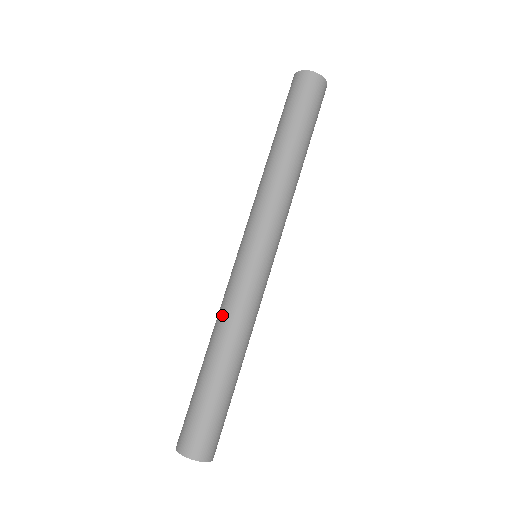
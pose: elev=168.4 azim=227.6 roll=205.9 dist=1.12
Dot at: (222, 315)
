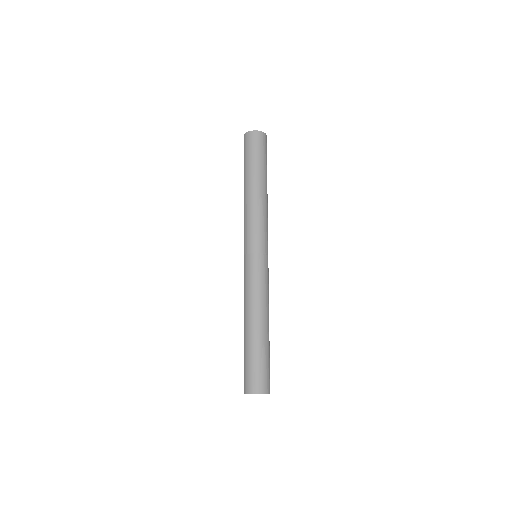
Dot at: occluded
